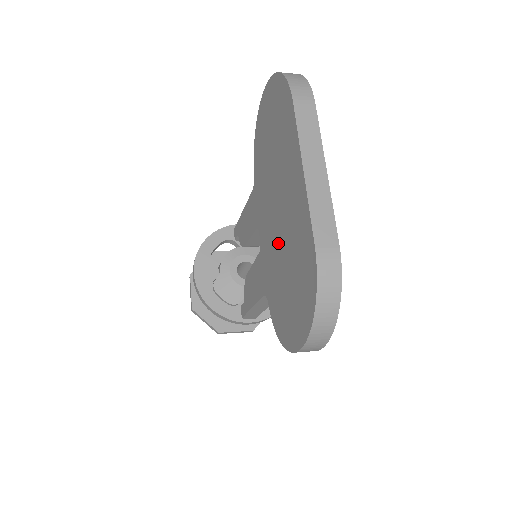
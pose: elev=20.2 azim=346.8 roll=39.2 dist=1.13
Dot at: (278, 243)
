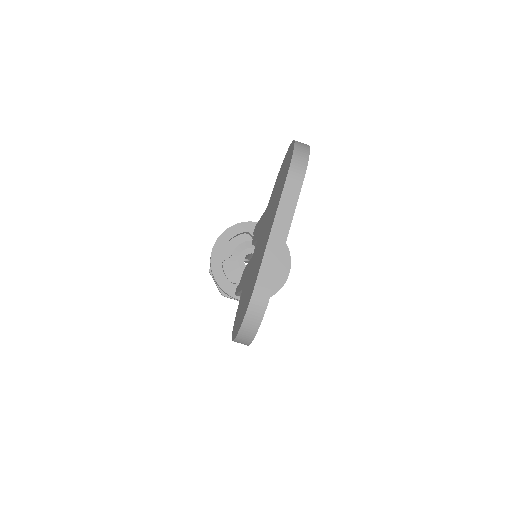
Dot at: (254, 262)
